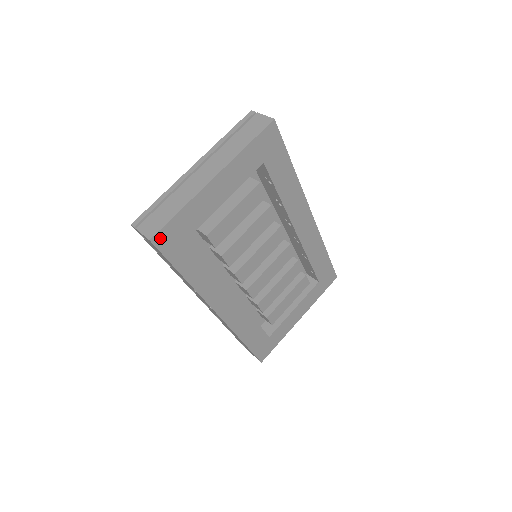
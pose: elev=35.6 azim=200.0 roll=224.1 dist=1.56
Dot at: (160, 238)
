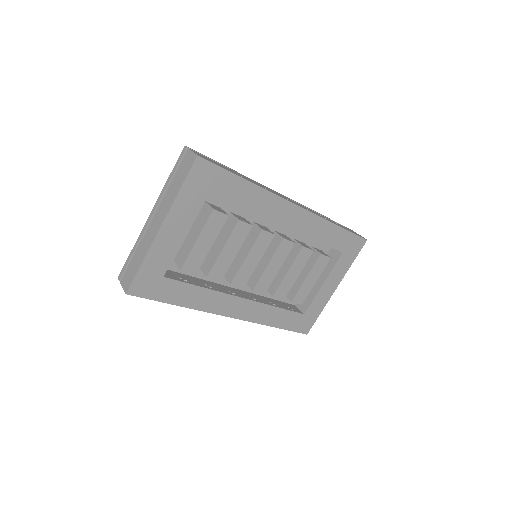
Dot at: (135, 289)
